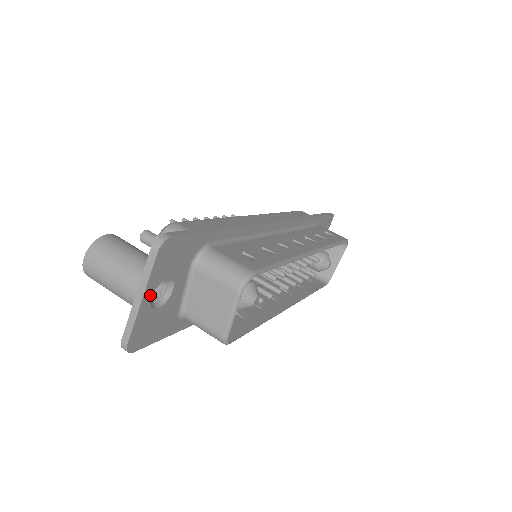
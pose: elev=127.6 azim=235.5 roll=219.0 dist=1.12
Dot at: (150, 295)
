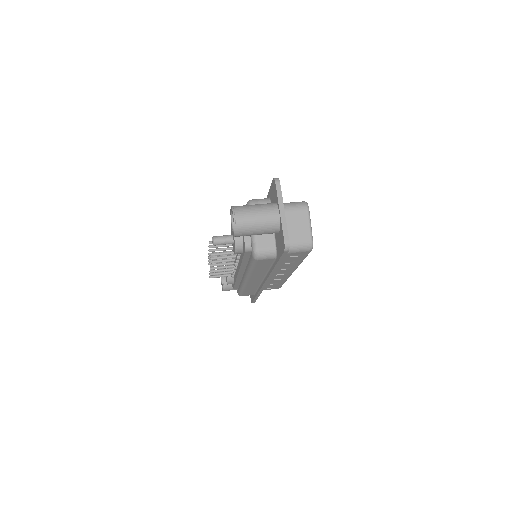
Dot at: occluded
